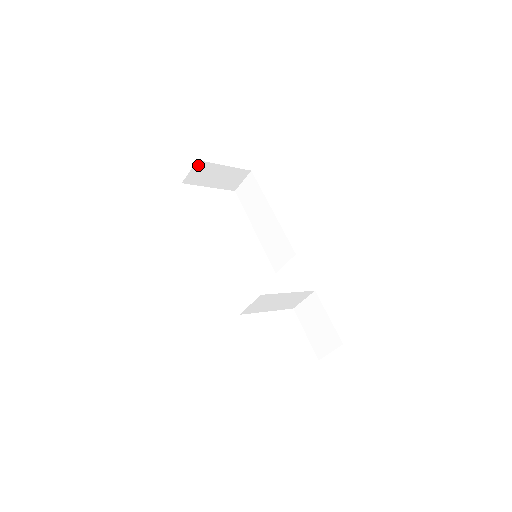
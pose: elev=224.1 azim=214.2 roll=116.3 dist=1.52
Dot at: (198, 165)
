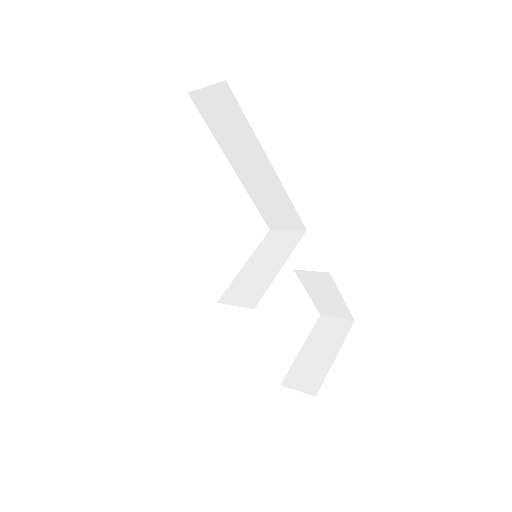
Dot at: occluded
